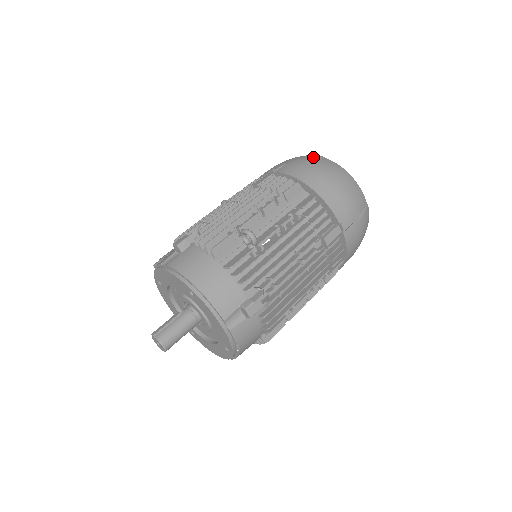
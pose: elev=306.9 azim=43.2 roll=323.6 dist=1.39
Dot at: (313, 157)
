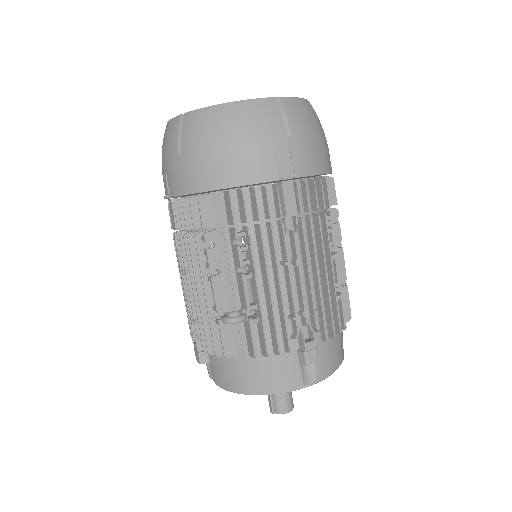
Dot at: (174, 134)
